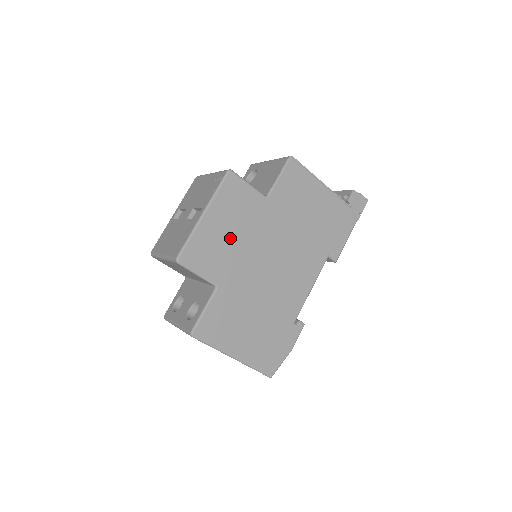
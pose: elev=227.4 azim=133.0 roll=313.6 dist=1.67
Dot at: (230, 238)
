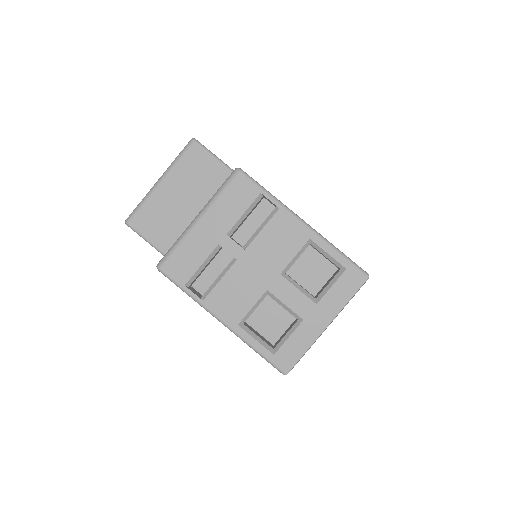
Dot at: occluded
